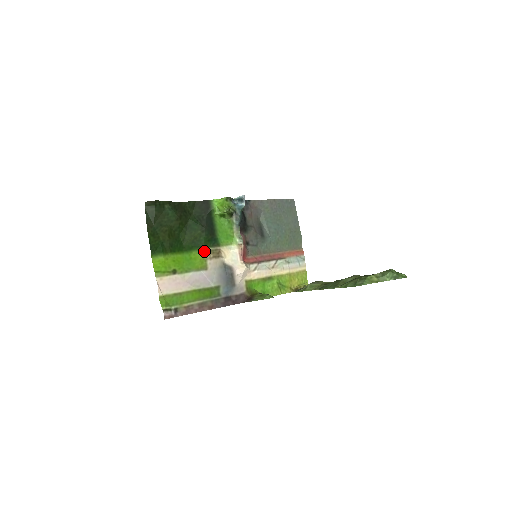
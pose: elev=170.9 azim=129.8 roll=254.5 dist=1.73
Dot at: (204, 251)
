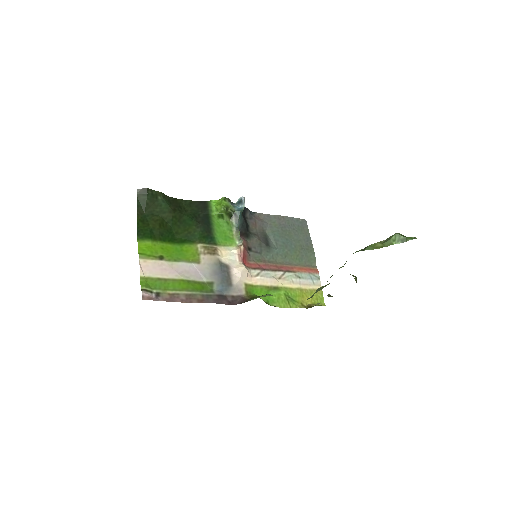
Dot at: (198, 246)
